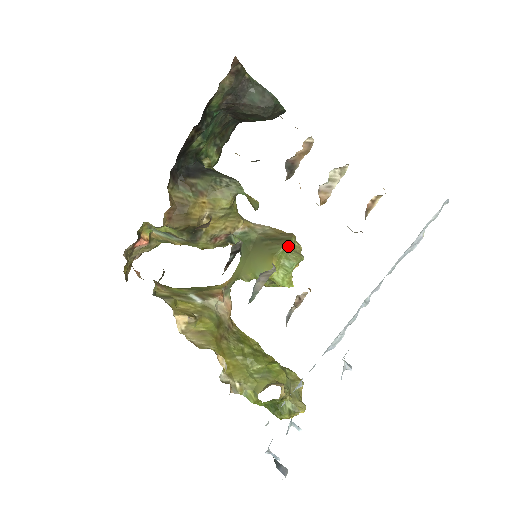
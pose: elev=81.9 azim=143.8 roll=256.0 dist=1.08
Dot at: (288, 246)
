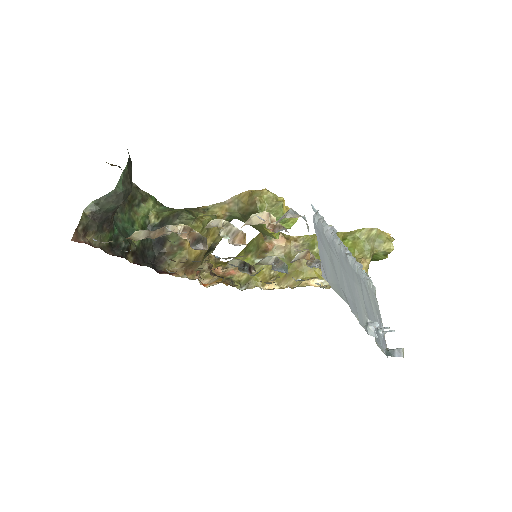
Dot at: occluded
